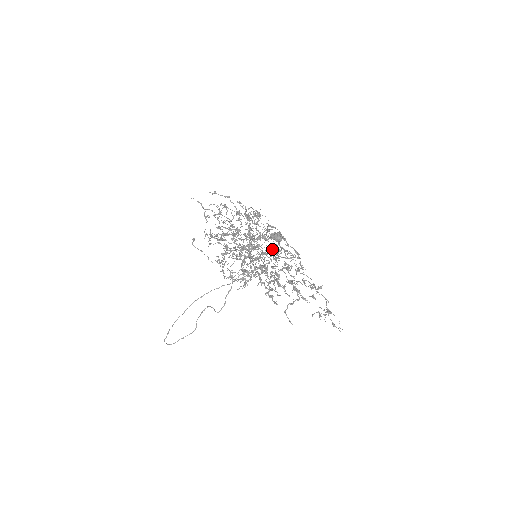
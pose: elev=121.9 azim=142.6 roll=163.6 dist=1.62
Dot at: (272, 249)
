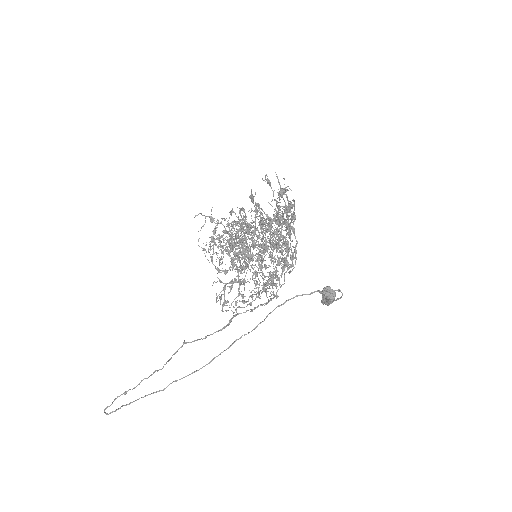
Dot at: occluded
